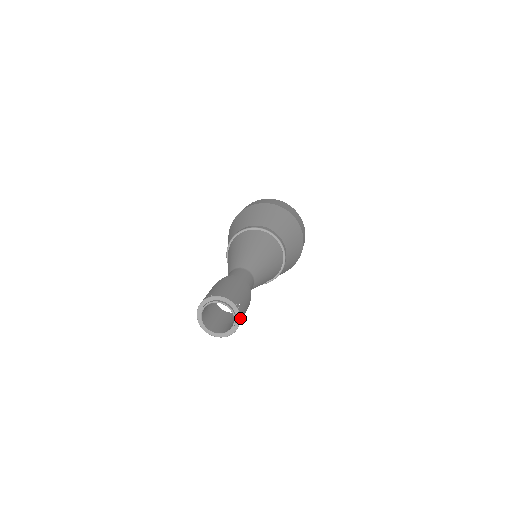
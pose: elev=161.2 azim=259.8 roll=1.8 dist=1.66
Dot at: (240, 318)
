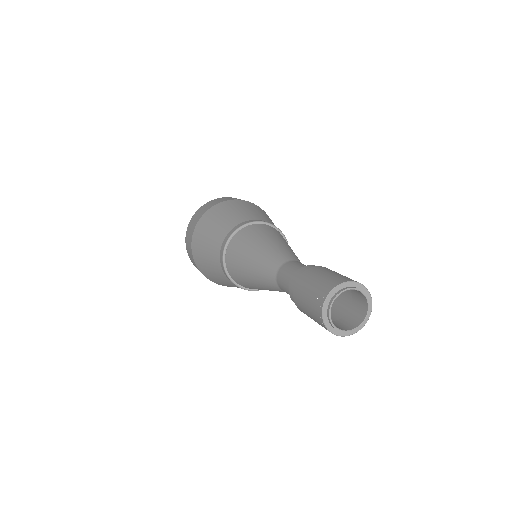
Dot at: (371, 301)
